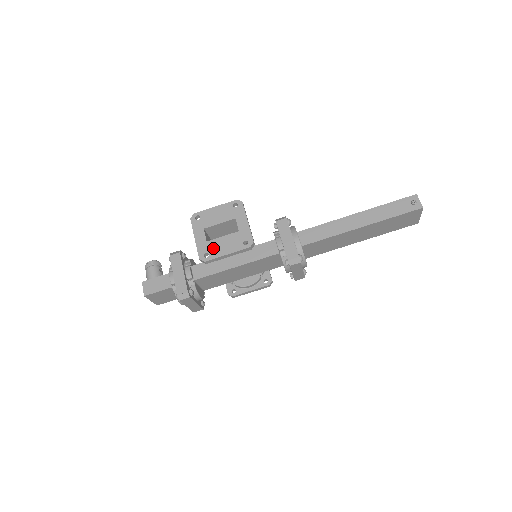
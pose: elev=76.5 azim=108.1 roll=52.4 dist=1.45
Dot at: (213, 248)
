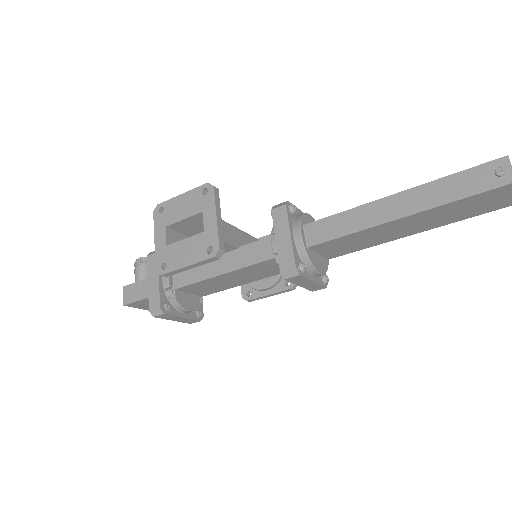
Dot at: (172, 256)
